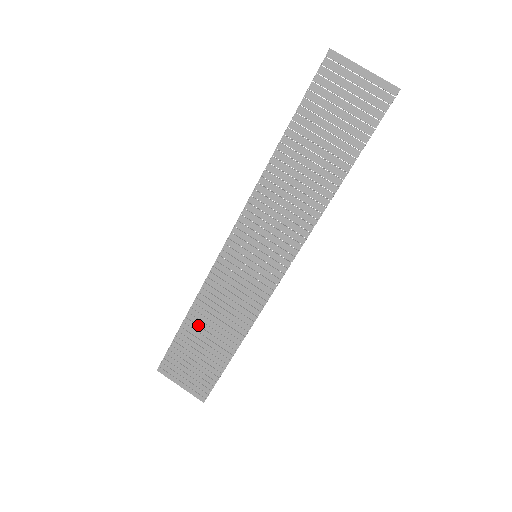
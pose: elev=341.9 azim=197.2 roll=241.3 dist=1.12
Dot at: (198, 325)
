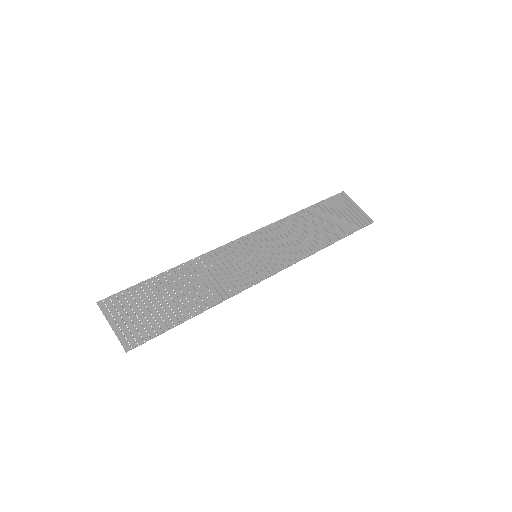
Dot at: occluded
